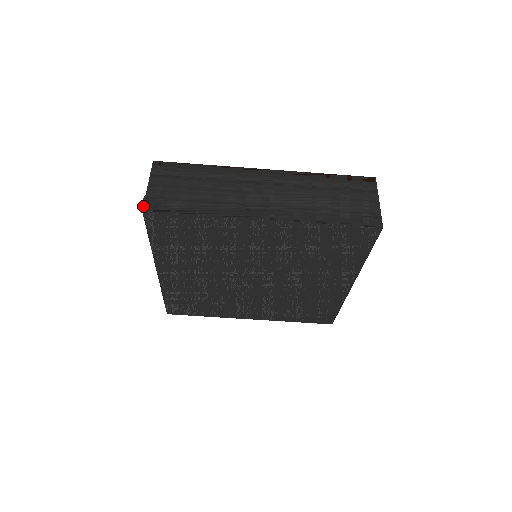
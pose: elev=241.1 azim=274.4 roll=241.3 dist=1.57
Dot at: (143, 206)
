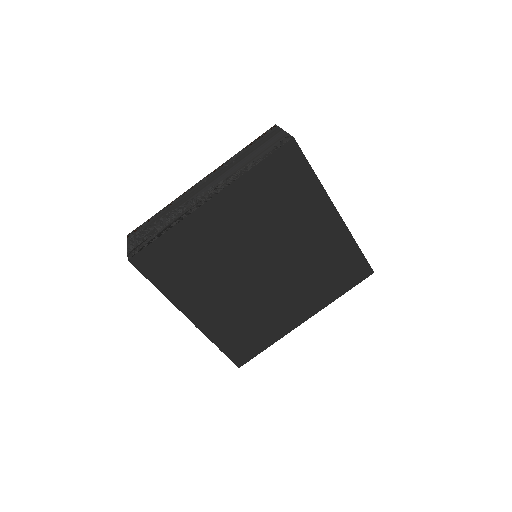
Dot at: occluded
